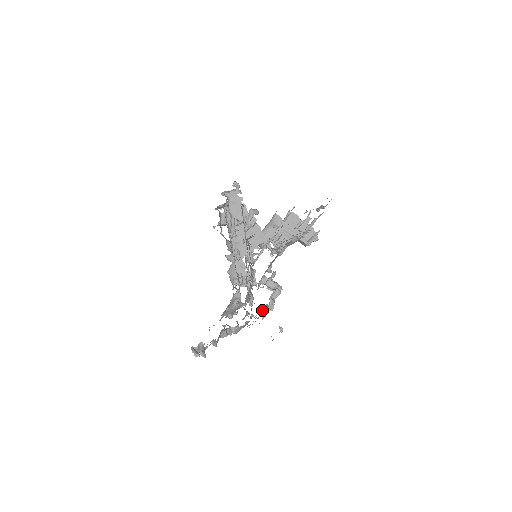
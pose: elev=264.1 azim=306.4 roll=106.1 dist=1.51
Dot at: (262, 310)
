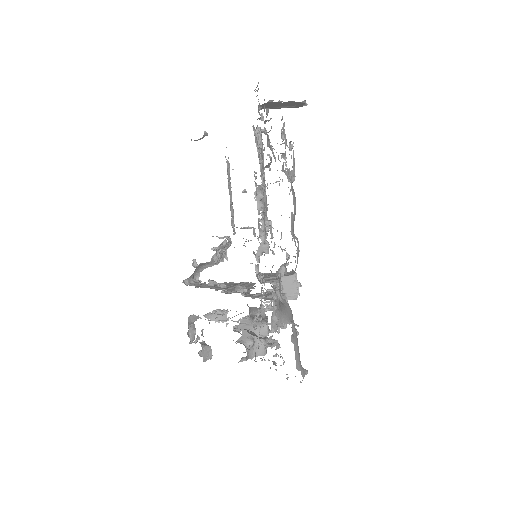
Dot at: (283, 138)
